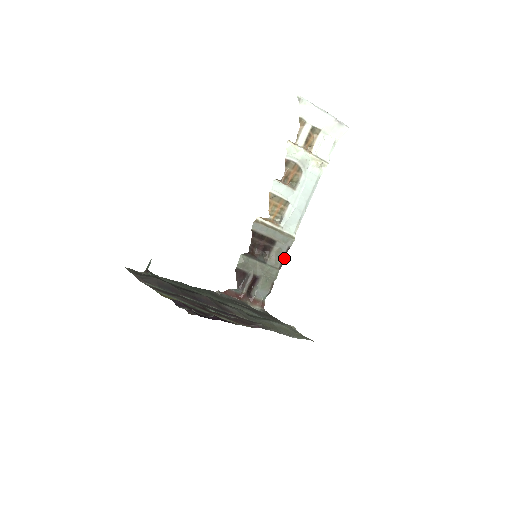
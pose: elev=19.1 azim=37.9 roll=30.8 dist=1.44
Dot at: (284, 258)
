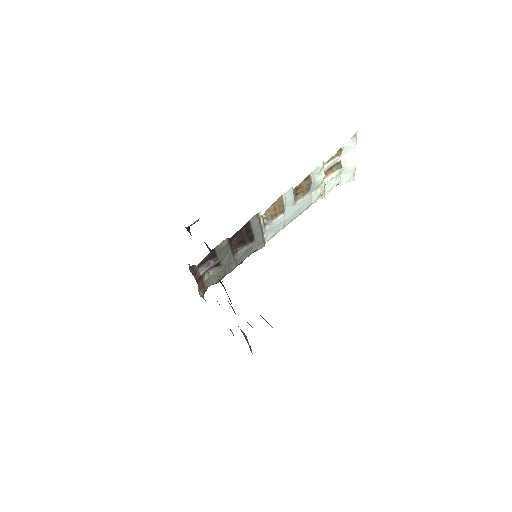
Dot at: (246, 257)
